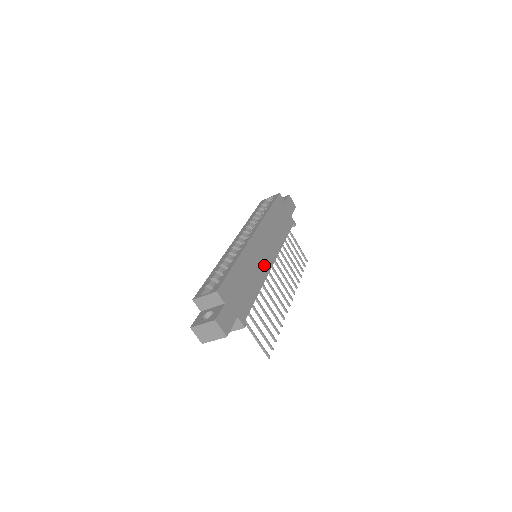
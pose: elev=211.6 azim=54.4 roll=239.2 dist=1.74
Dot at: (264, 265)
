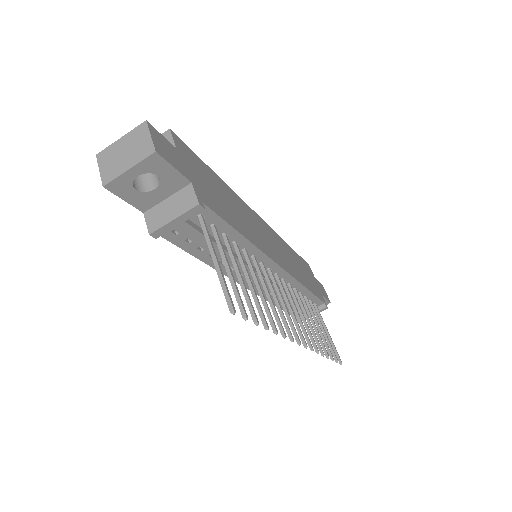
Dot at: (265, 246)
